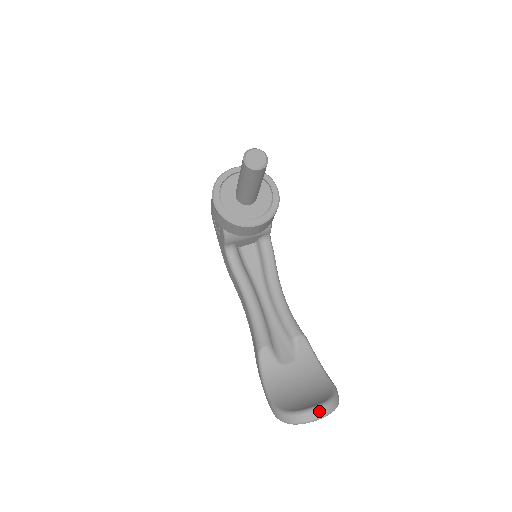
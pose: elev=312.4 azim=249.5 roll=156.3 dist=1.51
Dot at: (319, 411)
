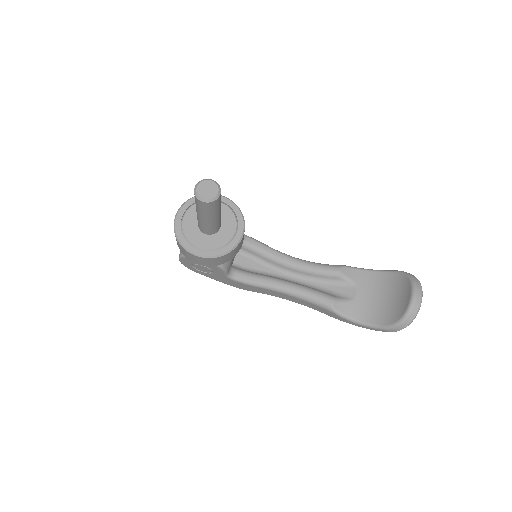
Dot at: (417, 295)
